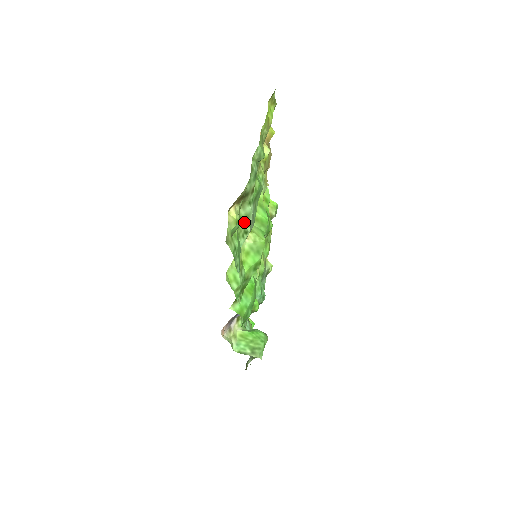
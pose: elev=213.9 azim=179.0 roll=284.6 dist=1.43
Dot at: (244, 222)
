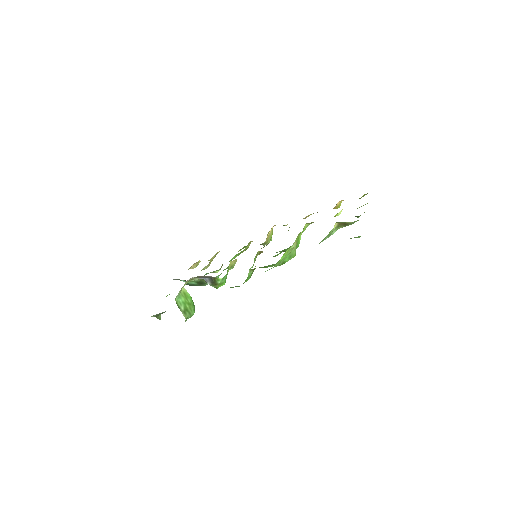
Dot at: (326, 236)
